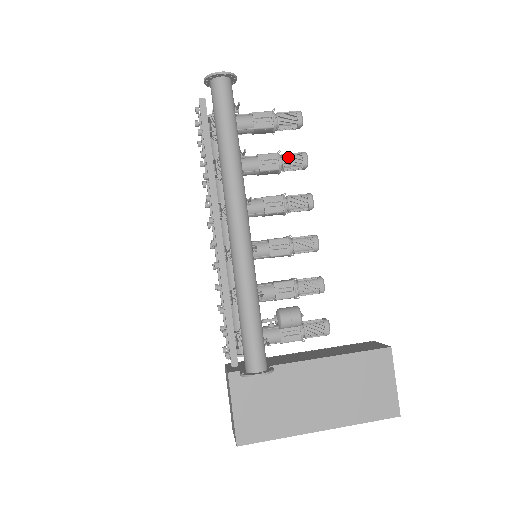
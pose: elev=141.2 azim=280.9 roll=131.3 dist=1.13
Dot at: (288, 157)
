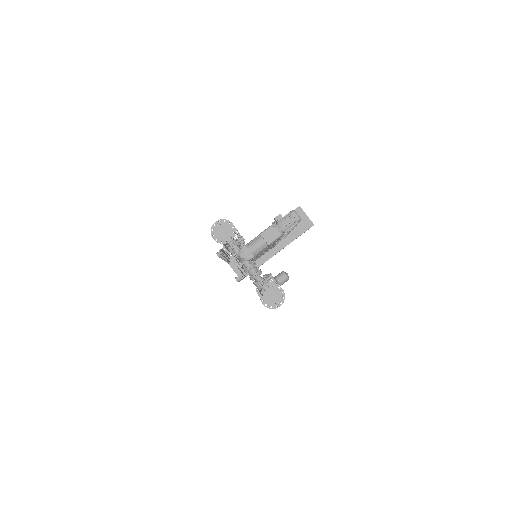
Dot at: (285, 233)
